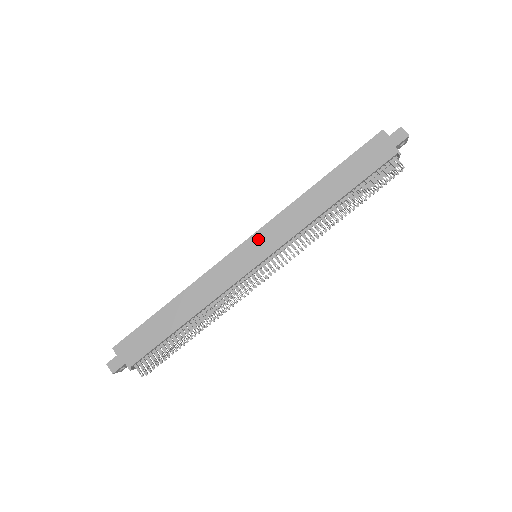
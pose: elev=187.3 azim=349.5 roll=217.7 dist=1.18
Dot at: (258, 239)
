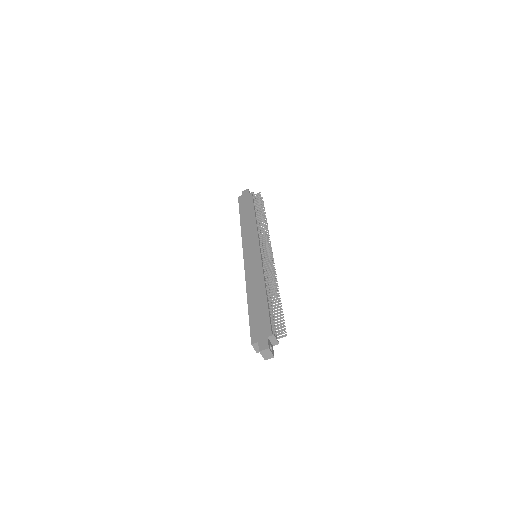
Dot at: (247, 249)
